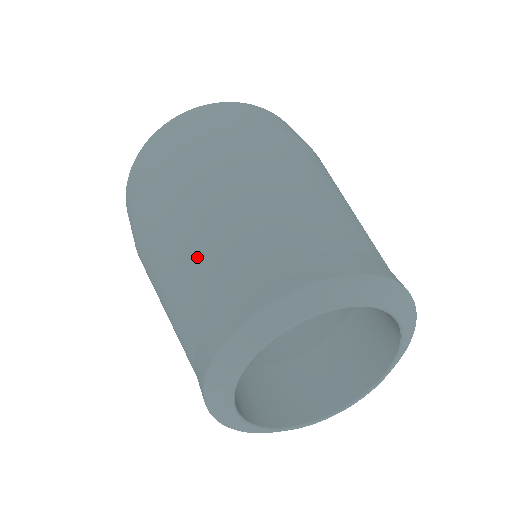
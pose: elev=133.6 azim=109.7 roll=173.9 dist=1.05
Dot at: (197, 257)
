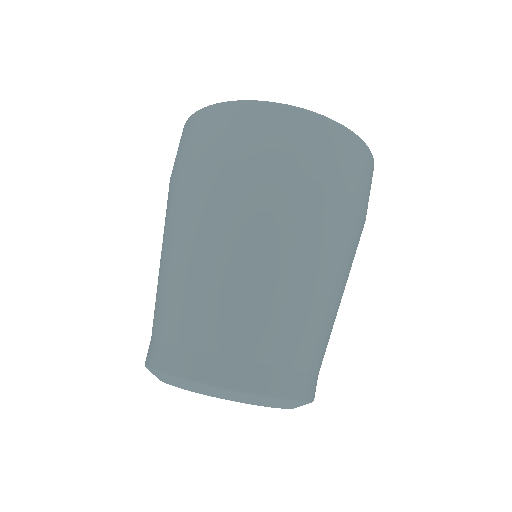
Dot at: (166, 288)
